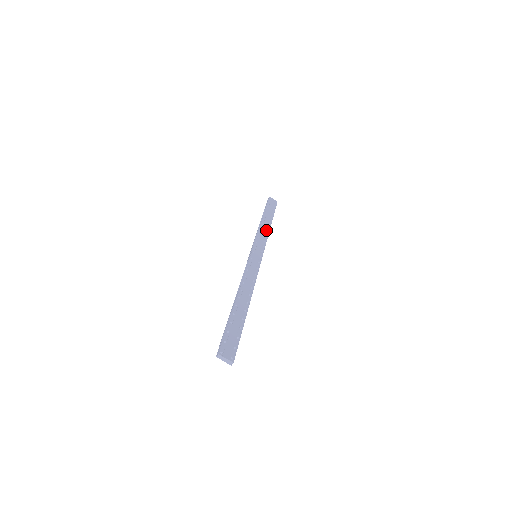
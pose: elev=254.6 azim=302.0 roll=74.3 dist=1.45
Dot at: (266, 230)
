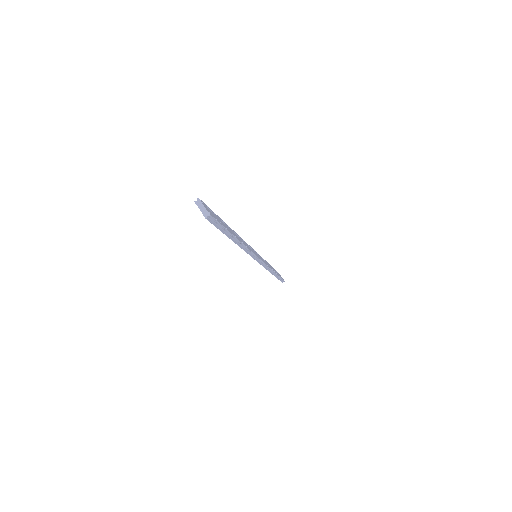
Dot at: (270, 267)
